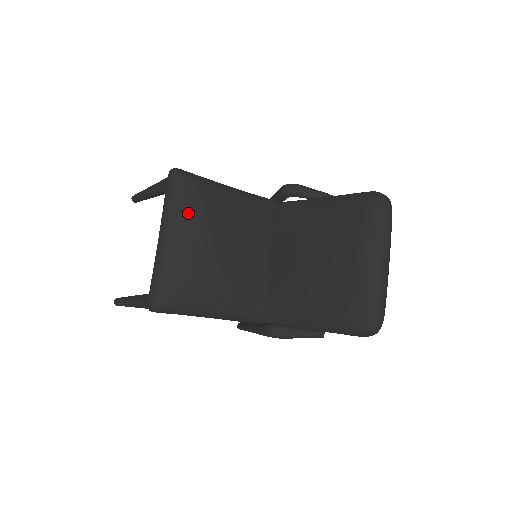
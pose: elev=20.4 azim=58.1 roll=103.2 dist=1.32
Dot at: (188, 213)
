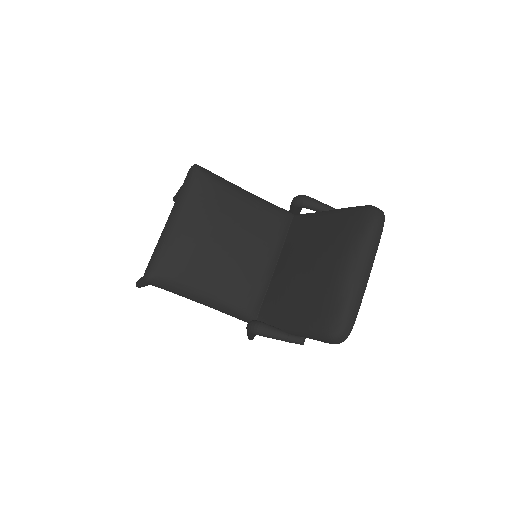
Dot at: (196, 202)
